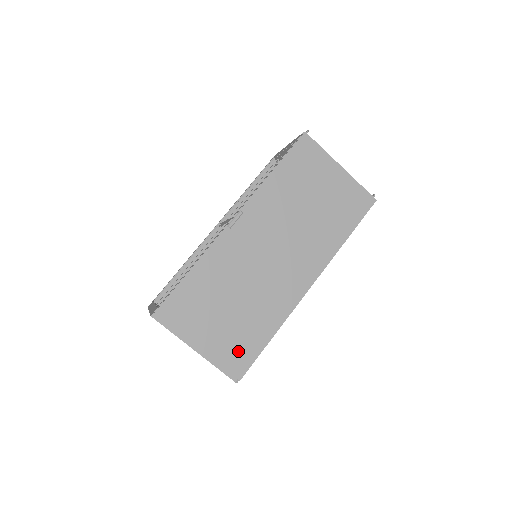
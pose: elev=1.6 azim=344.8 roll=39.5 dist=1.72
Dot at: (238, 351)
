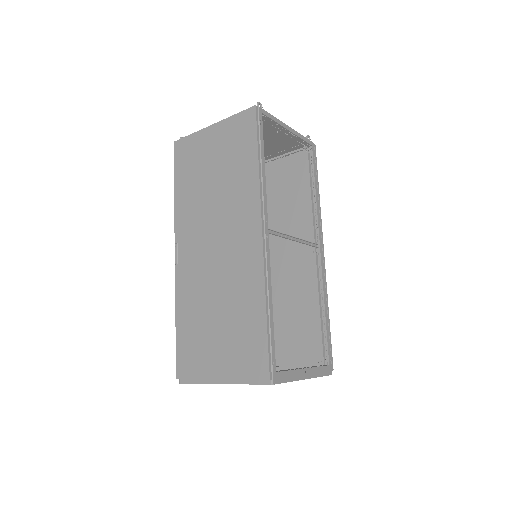
Dot at: (249, 353)
